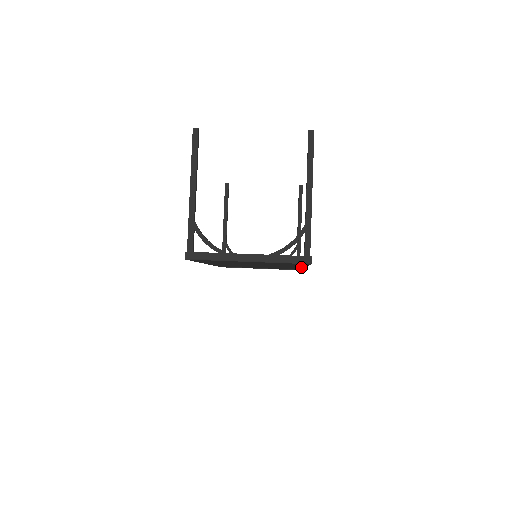
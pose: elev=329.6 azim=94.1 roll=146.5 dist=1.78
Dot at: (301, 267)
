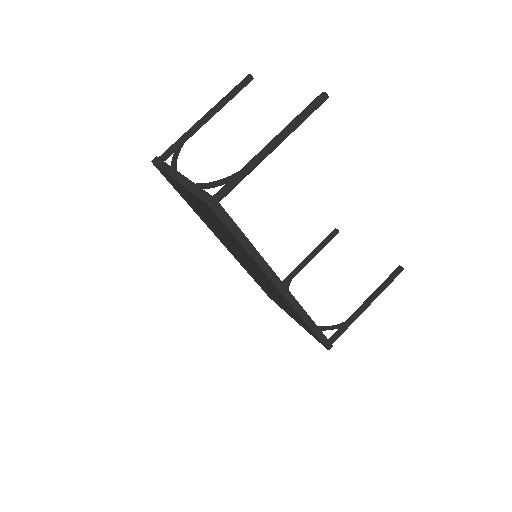
Dot at: (271, 282)
